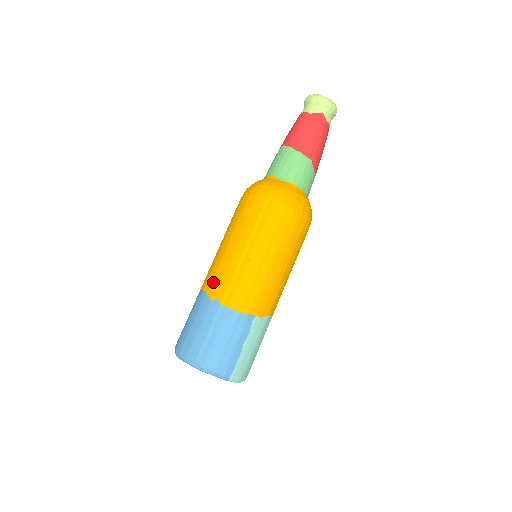
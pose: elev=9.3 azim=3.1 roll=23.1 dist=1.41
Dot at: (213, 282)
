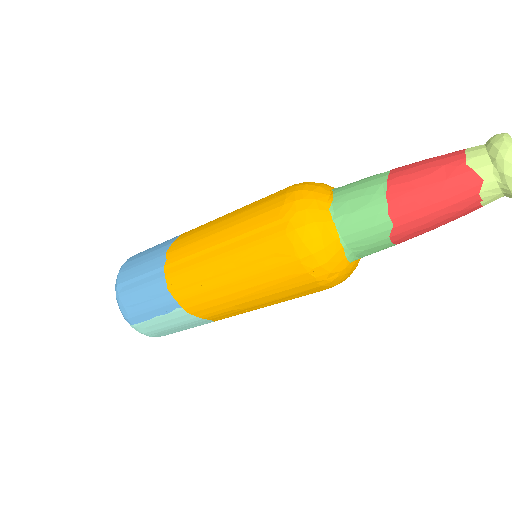
Dot at: (183, 240)
